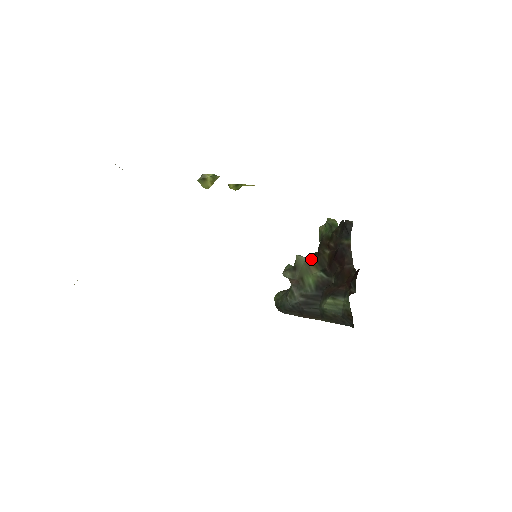
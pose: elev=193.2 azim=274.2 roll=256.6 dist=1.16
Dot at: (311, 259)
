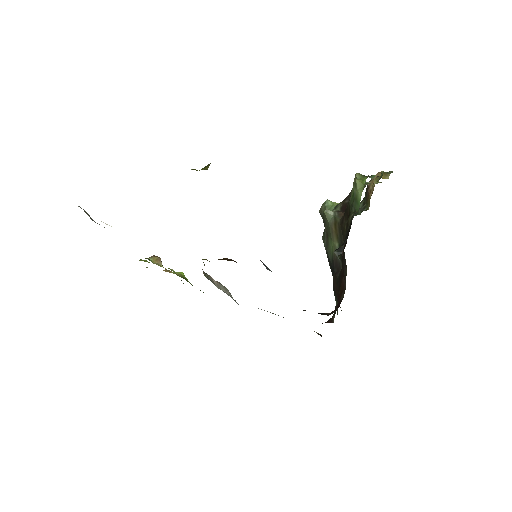
Dot at: (336, 221)
